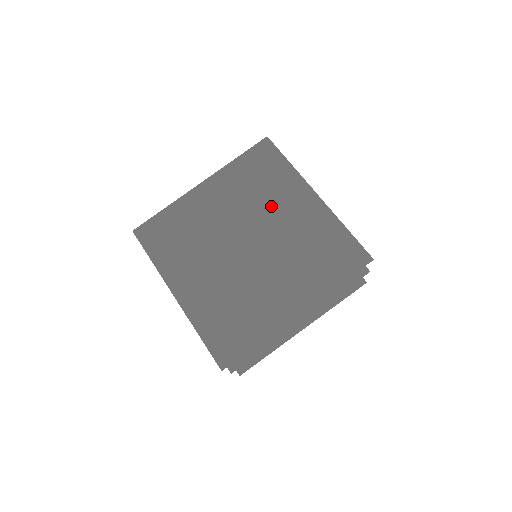
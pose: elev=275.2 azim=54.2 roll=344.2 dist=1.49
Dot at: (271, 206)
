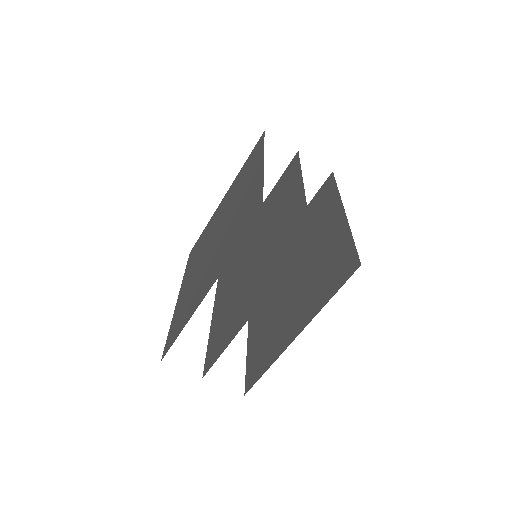
Dot at: (212, 229)
